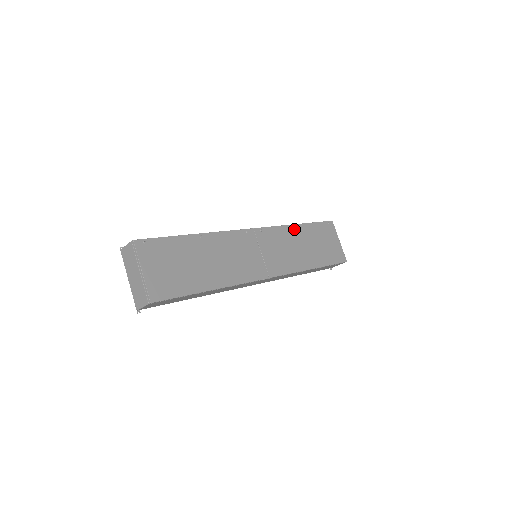
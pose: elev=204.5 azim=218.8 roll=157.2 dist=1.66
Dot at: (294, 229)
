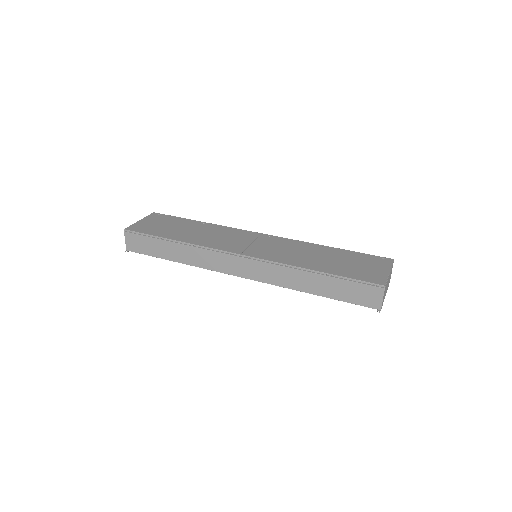
Dot at: (316, 247)
